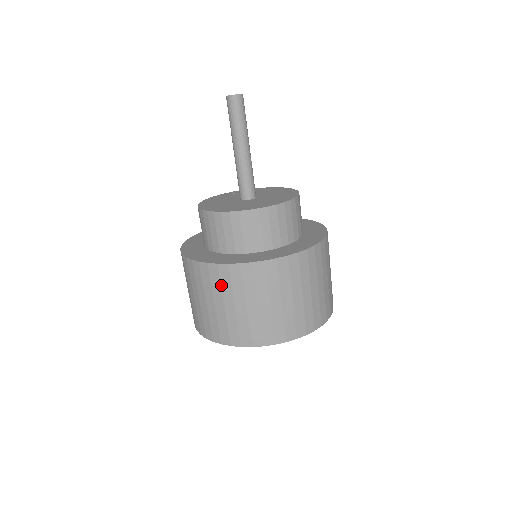
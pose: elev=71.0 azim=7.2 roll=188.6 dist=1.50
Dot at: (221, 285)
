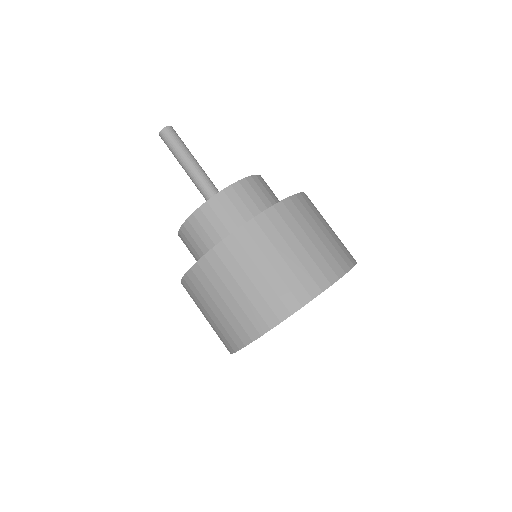
Dot at: (204, 287)
